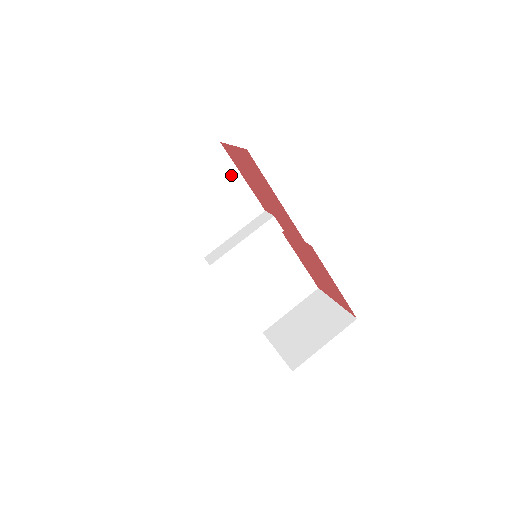
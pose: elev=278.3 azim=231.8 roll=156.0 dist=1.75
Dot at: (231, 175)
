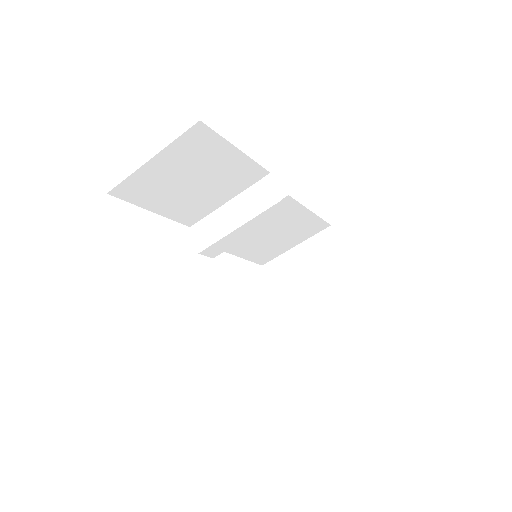
Dot at: (220, 151)
